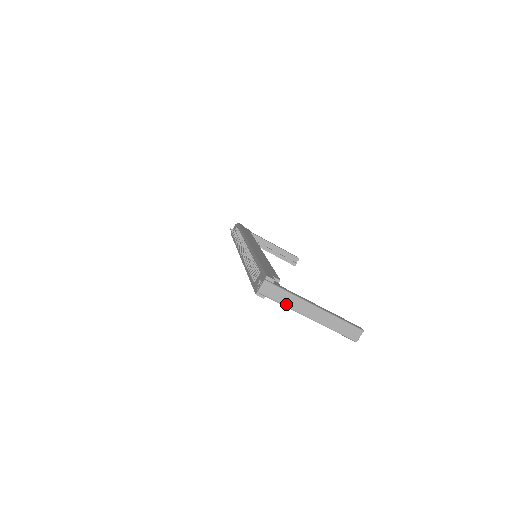
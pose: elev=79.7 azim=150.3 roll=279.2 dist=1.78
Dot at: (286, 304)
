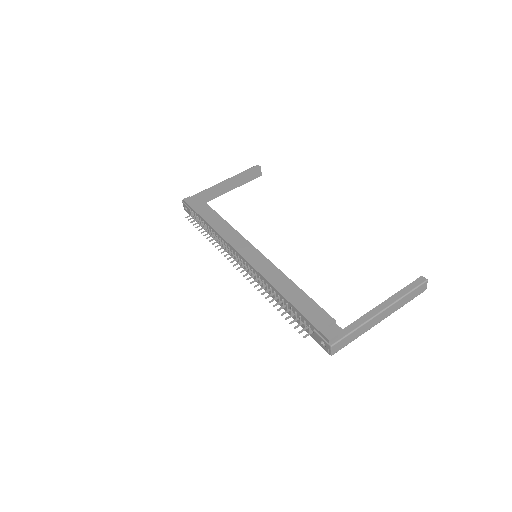
Dot at: (358, 336)
